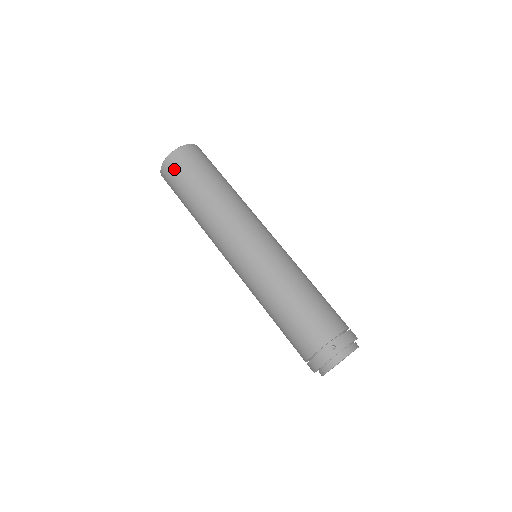
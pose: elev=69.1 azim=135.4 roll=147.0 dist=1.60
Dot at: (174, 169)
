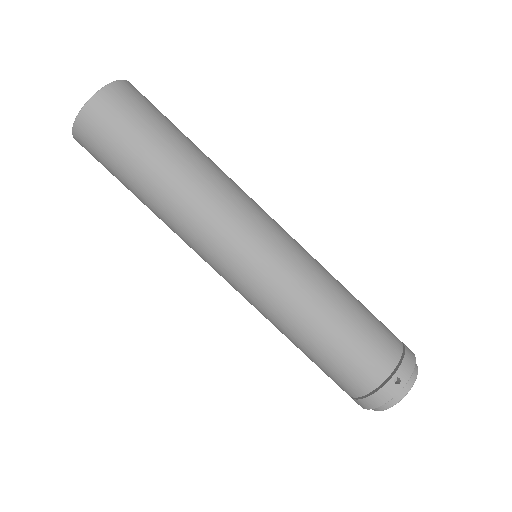
Dot at: (100, 130)
